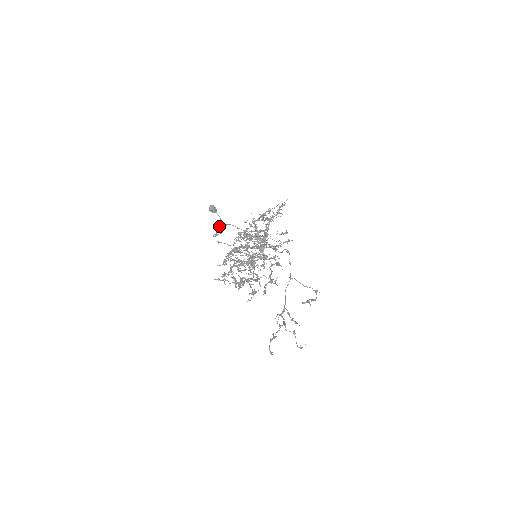
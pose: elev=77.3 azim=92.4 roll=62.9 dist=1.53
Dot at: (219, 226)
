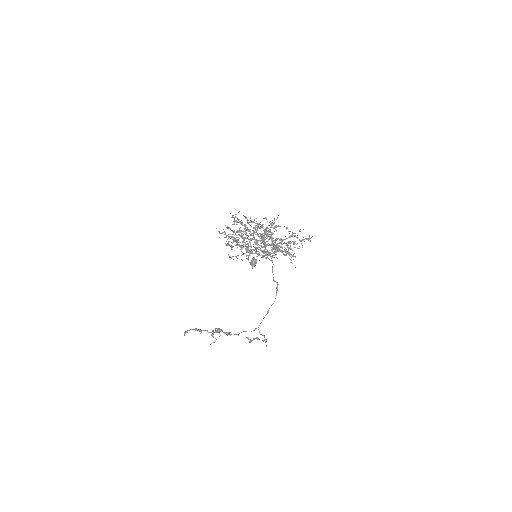
Dot at: (249, 255)
